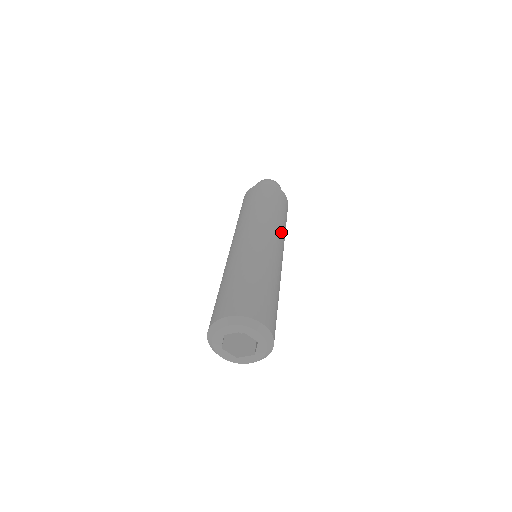
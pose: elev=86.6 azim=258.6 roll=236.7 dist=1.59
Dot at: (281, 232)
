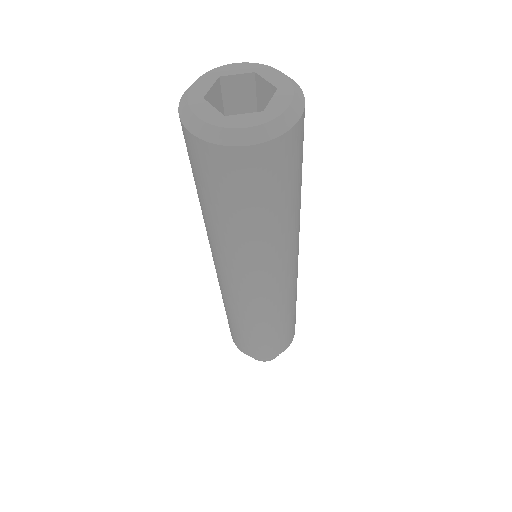
Dot at: occluded
